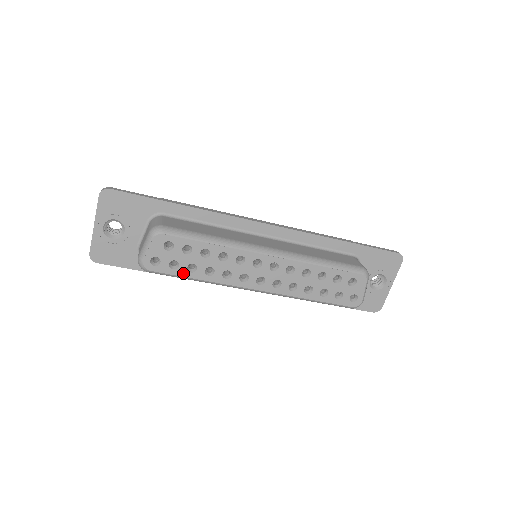
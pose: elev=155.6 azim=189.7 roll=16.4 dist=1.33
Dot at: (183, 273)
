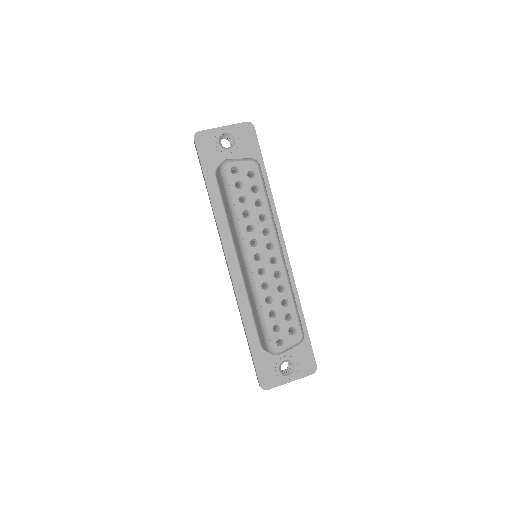
Dot at: (235, 195)
